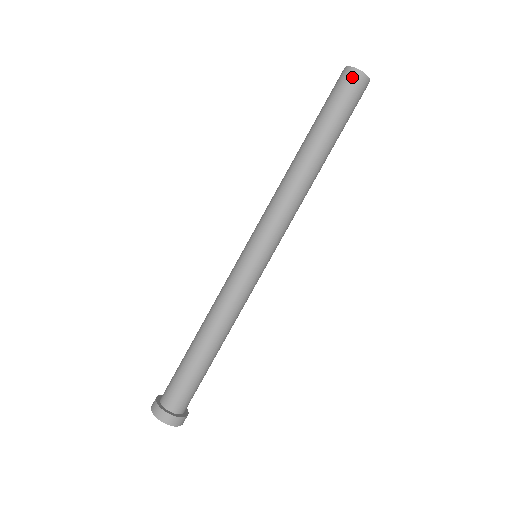
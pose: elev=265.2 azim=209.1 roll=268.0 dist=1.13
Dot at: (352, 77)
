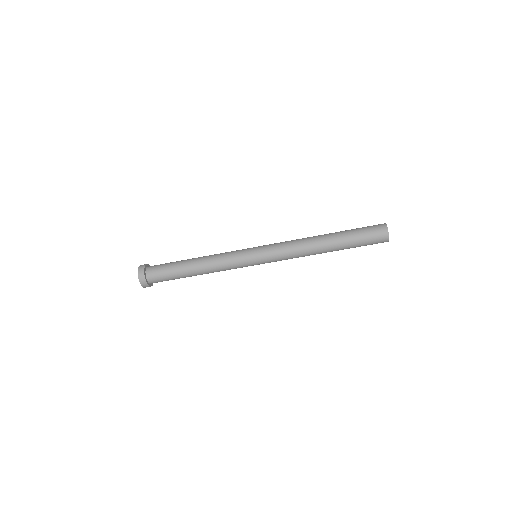
Dot at: (381, 229)
